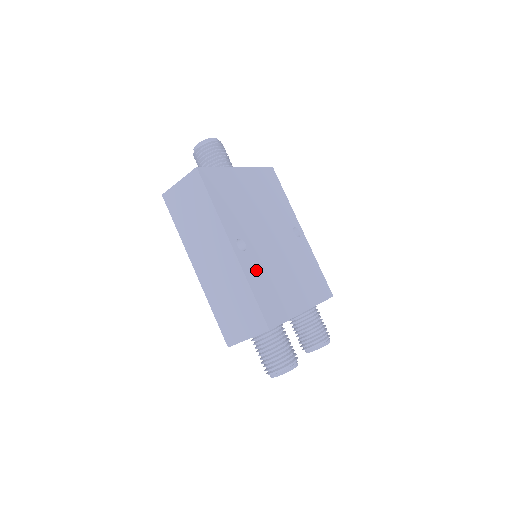
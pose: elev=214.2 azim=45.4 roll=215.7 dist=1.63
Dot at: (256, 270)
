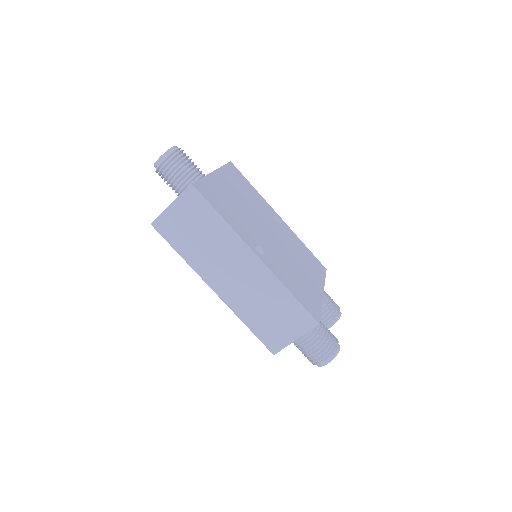
Dot at: (281, 271)
